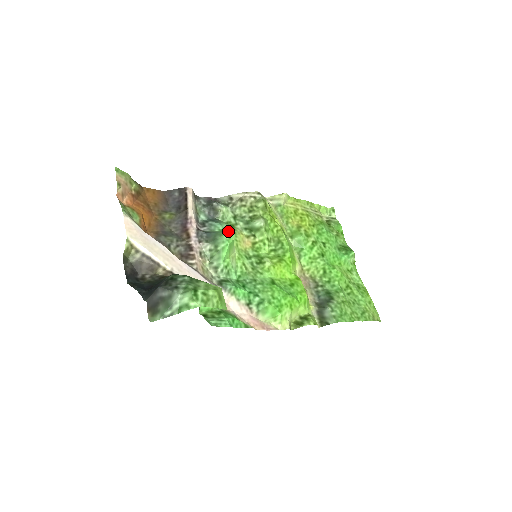
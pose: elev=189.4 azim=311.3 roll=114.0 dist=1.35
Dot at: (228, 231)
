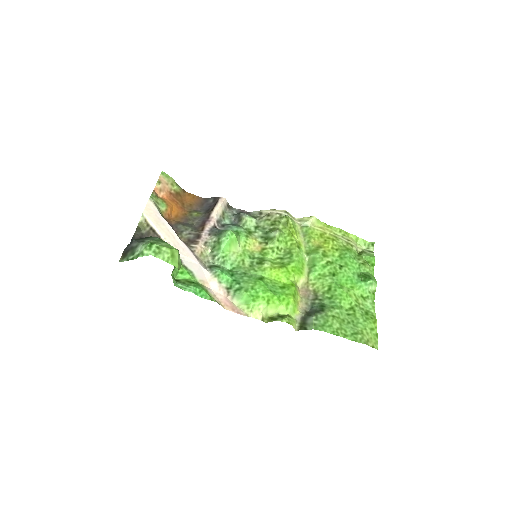
Dot at: (241, 233)
